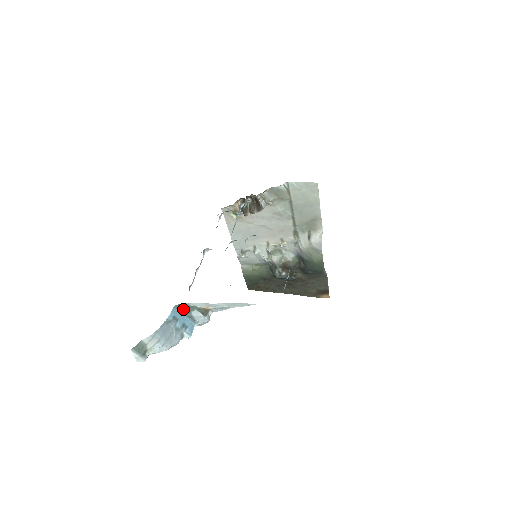
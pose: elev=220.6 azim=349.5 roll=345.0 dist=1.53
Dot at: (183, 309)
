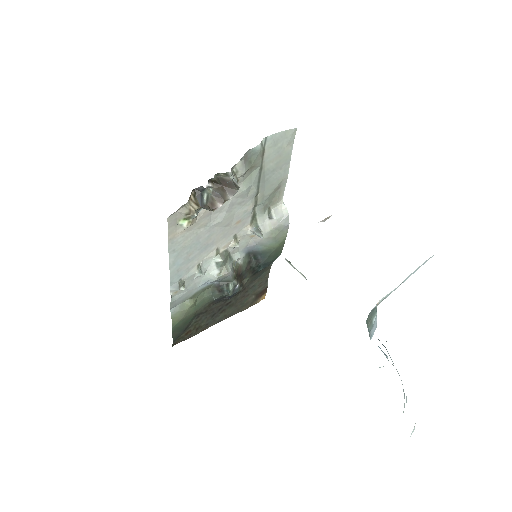
Dot at: (366, 322)
